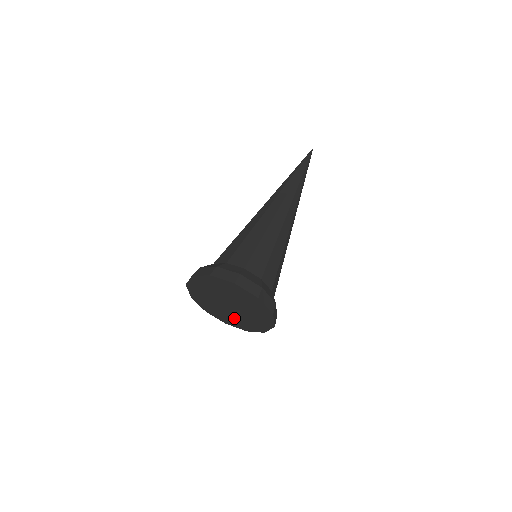
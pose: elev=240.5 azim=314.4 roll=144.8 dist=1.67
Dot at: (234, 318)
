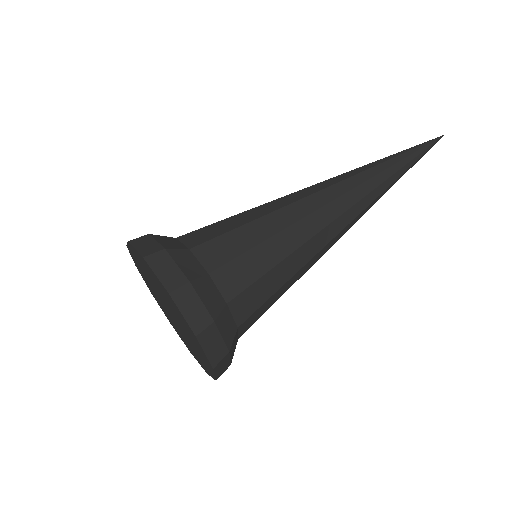
Dot at: (165, 310)
